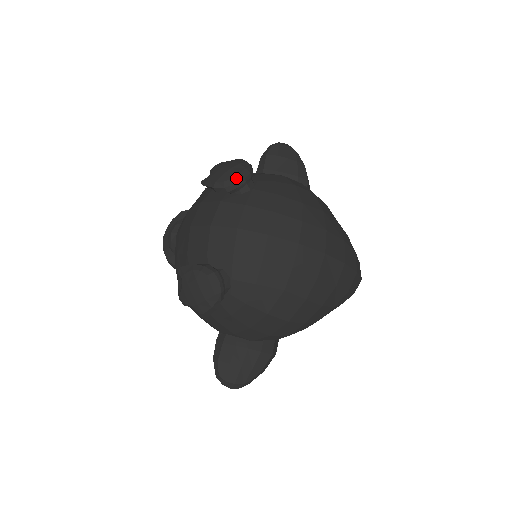
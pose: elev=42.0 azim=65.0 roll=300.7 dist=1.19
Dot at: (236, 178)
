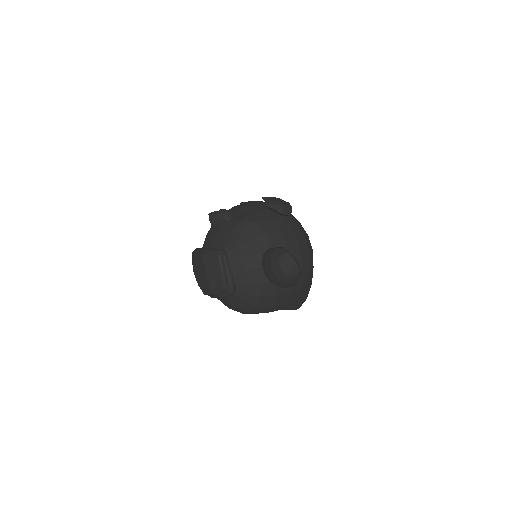
Dot at: occluded
